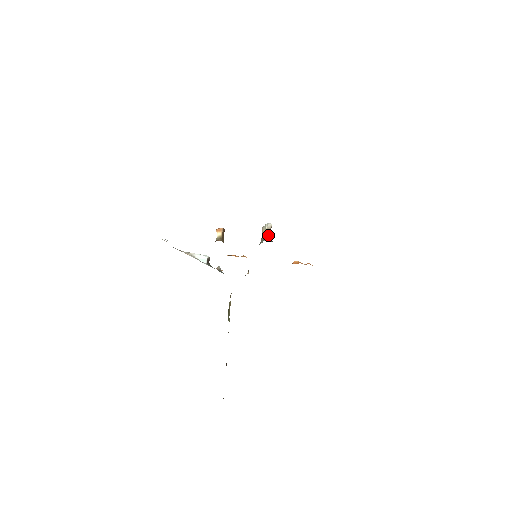
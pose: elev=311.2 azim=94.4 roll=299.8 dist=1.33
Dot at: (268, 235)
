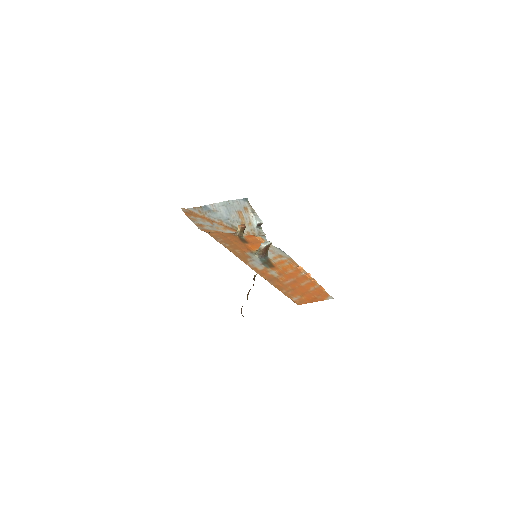
Dot at: (260, 251)
